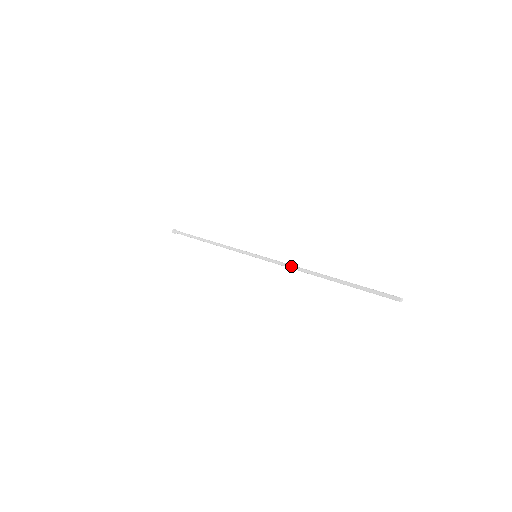
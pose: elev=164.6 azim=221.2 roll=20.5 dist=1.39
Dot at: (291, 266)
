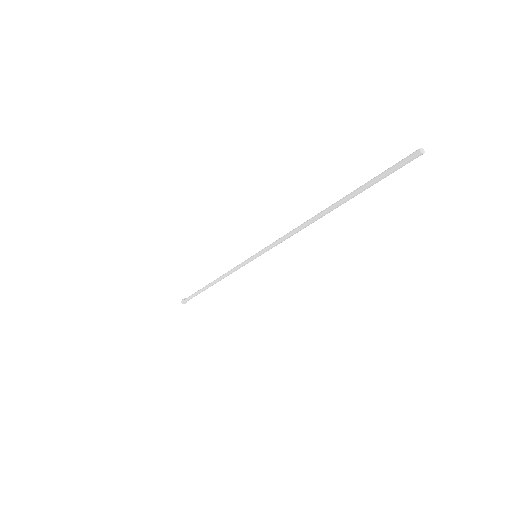
Dot at: occluded
